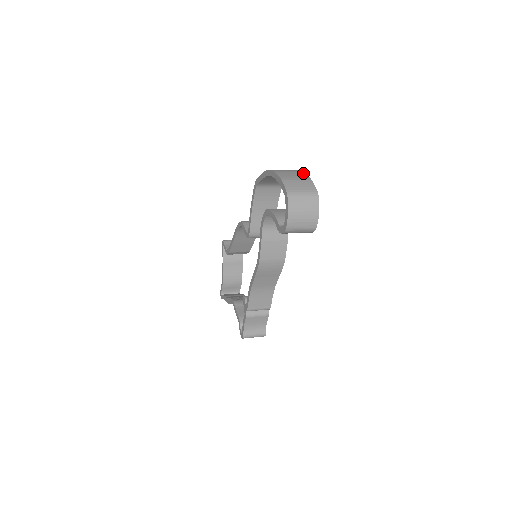
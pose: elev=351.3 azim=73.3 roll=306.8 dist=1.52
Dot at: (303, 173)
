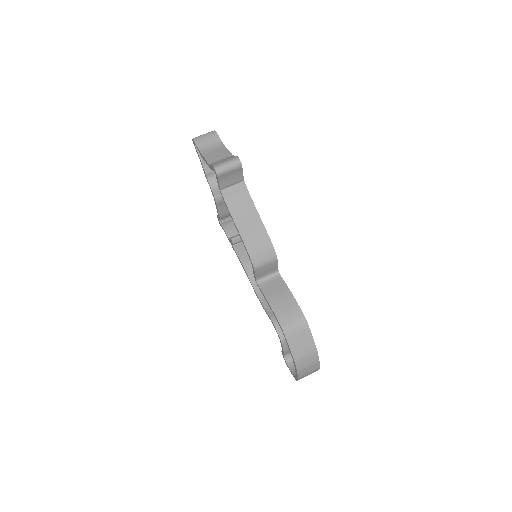
Dot at: (318, 365)
